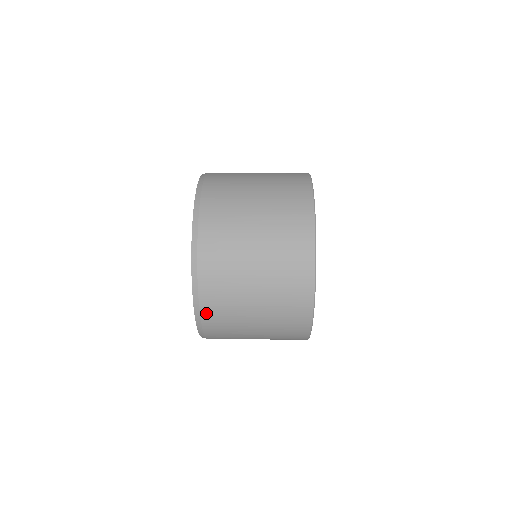
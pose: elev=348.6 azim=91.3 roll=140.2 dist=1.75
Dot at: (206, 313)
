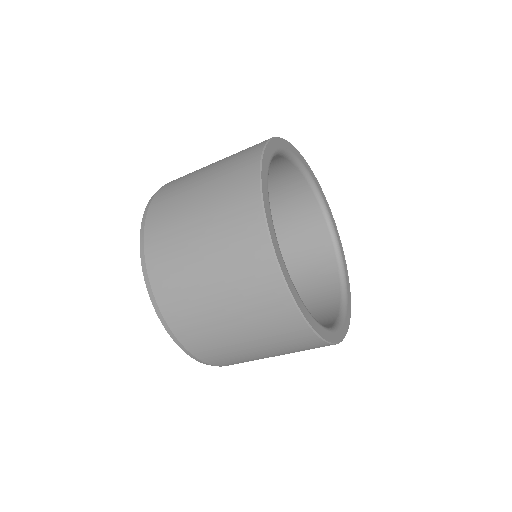
Dot at: (164, 188)
